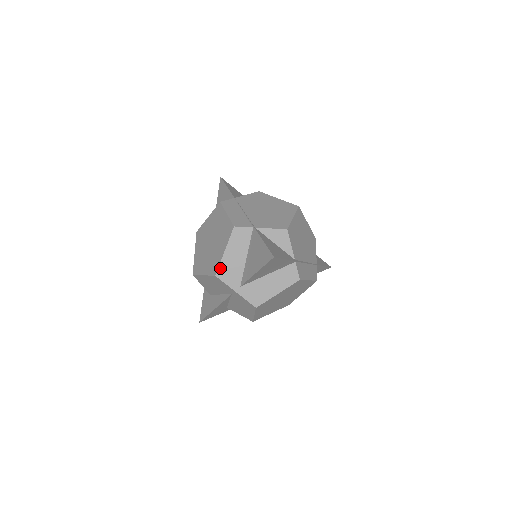
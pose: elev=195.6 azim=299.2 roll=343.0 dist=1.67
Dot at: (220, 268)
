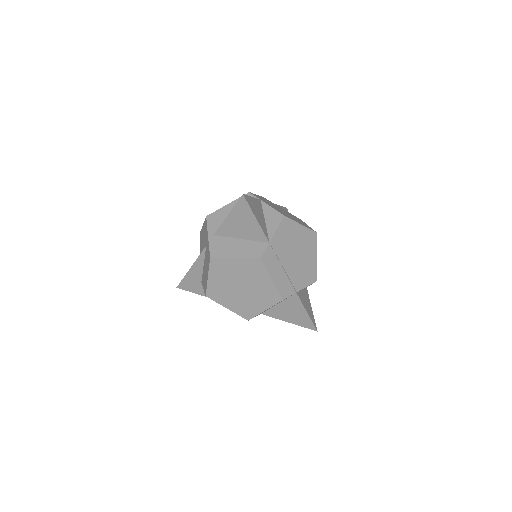
Dot at: occluded
